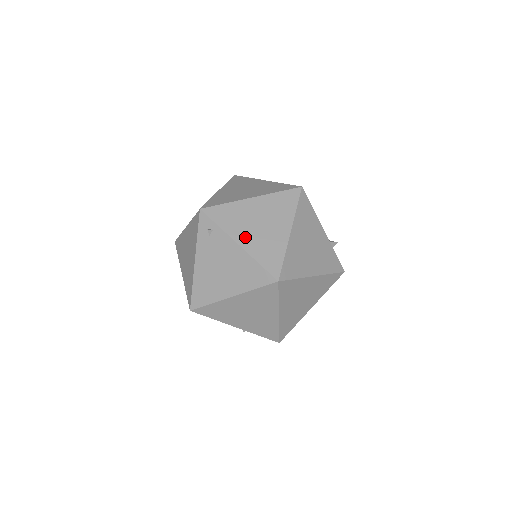
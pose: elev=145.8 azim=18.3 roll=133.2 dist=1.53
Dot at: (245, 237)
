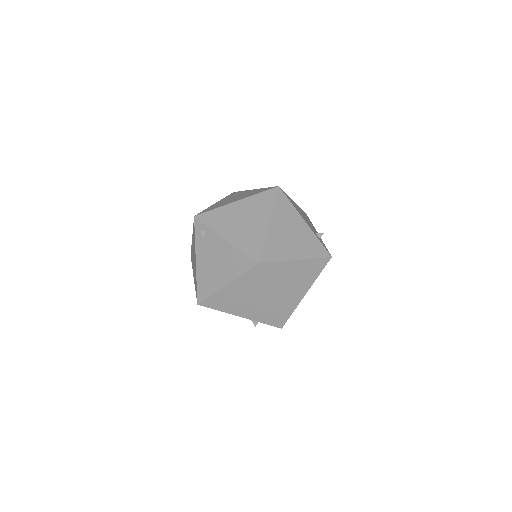
Dot at: (230, 232)
